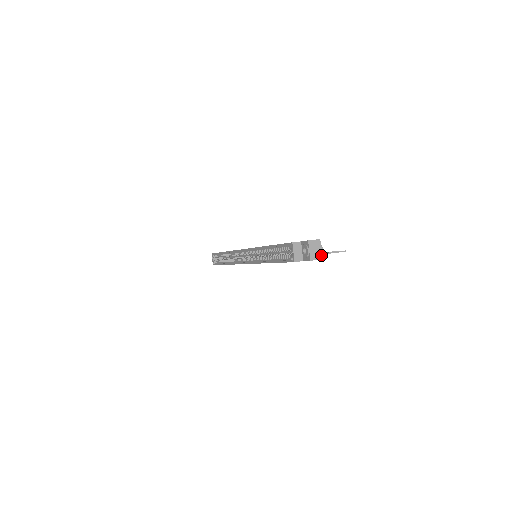
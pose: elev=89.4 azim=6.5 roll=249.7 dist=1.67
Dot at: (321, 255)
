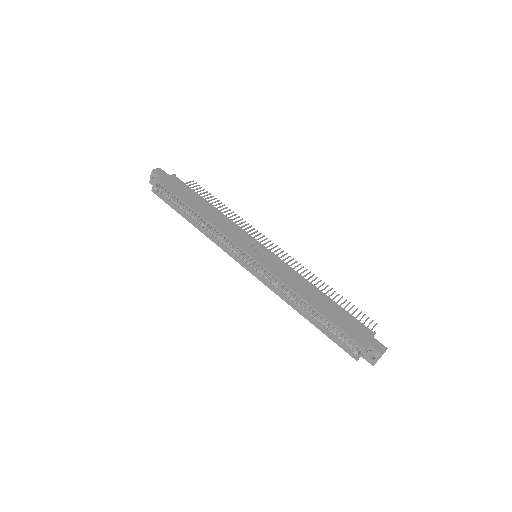
Dot at: occluded
